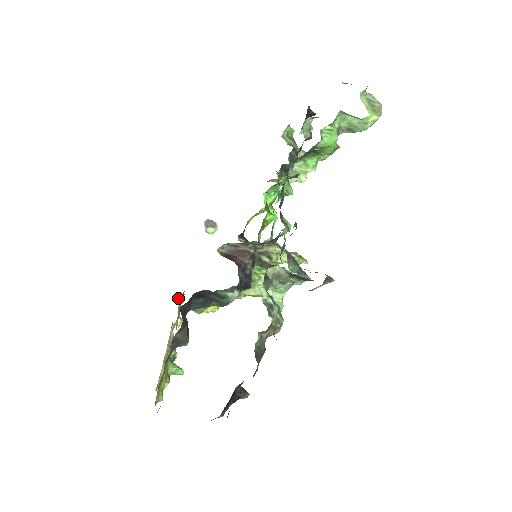
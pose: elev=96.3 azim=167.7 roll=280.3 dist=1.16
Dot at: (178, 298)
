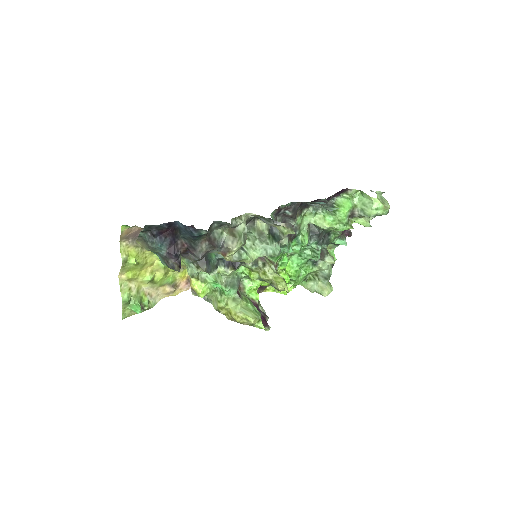
Dot at: occluded
